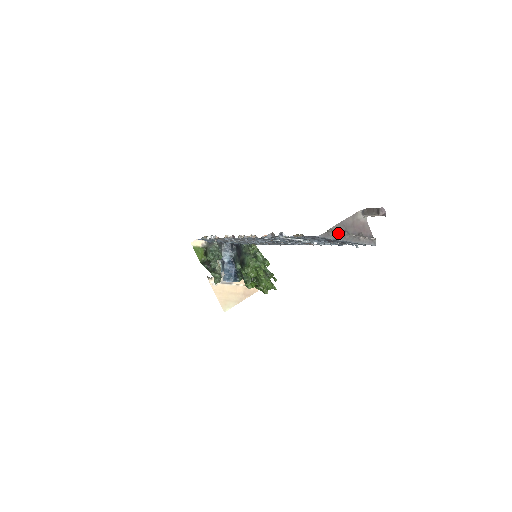
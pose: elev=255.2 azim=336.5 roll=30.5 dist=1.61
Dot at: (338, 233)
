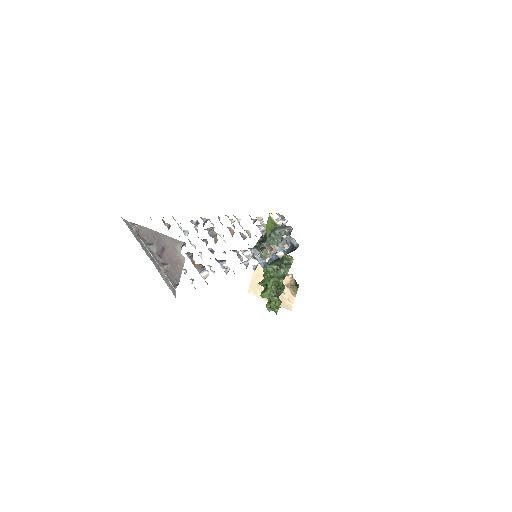
Dot at: (139, 236)
